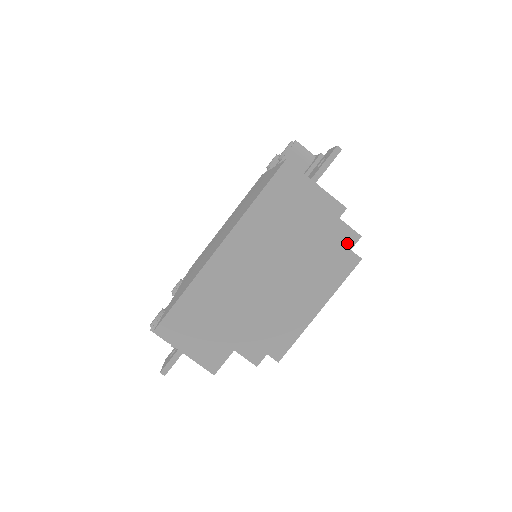
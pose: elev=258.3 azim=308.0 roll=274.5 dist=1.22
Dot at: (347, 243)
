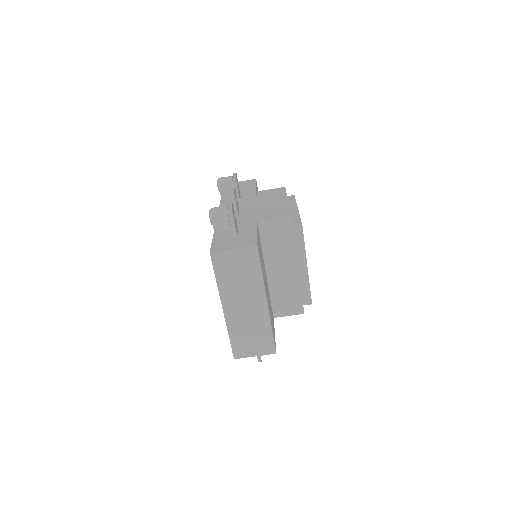
Dot at: (287, 225)
